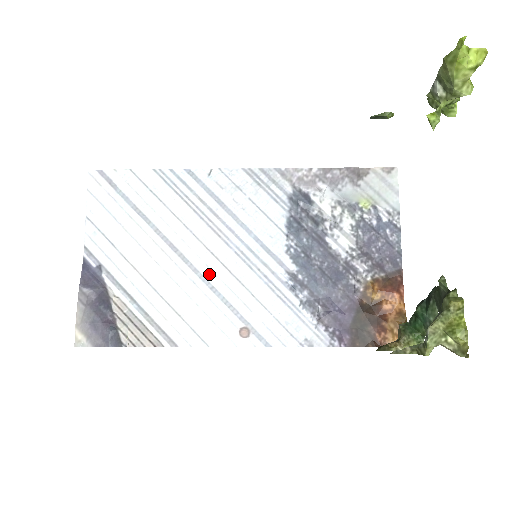
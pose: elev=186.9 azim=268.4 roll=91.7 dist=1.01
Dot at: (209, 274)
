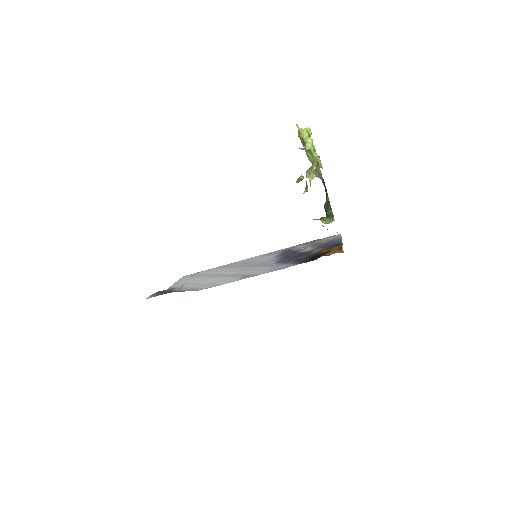
Dot at: (231, 274)
